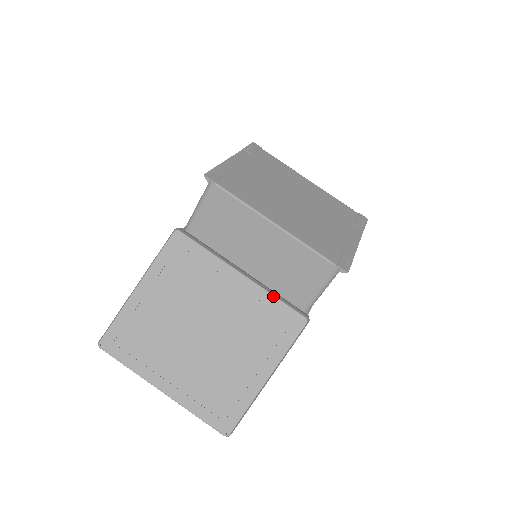
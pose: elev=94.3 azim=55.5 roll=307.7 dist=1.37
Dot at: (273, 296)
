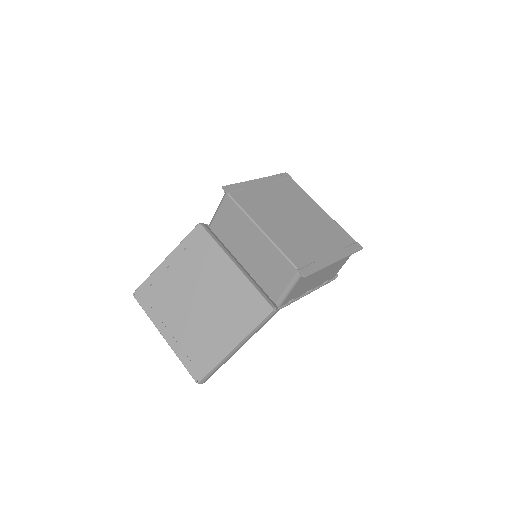
Dot at: (252, 285)
